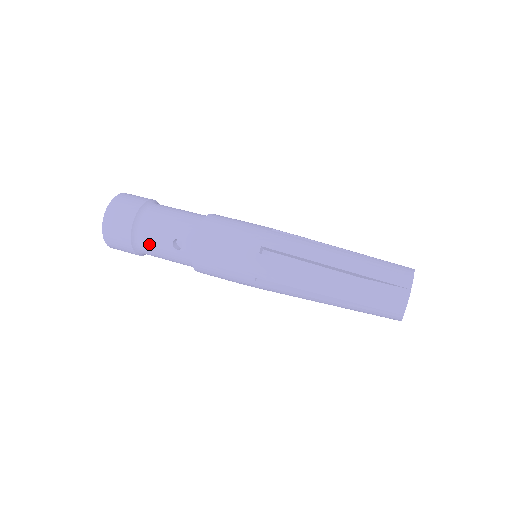
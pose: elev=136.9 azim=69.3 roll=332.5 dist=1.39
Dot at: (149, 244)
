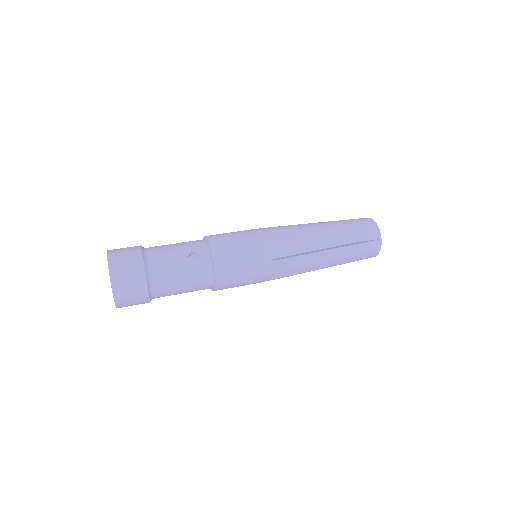
Dot at: (164, 269)
